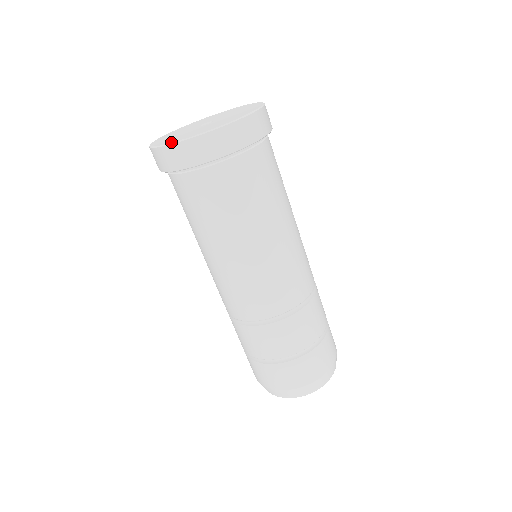
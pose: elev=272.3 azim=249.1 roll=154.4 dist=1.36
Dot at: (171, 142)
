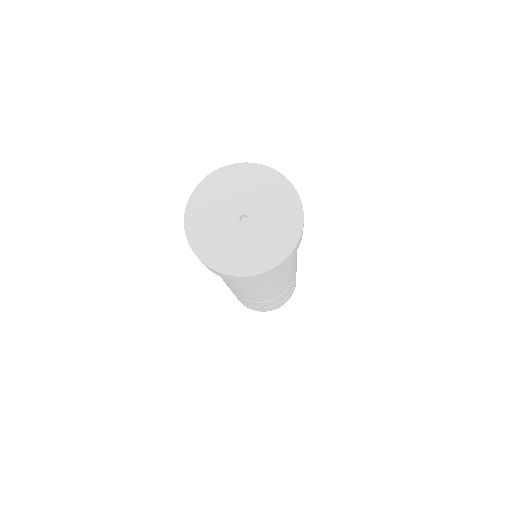
Dot at: (236, 274)
